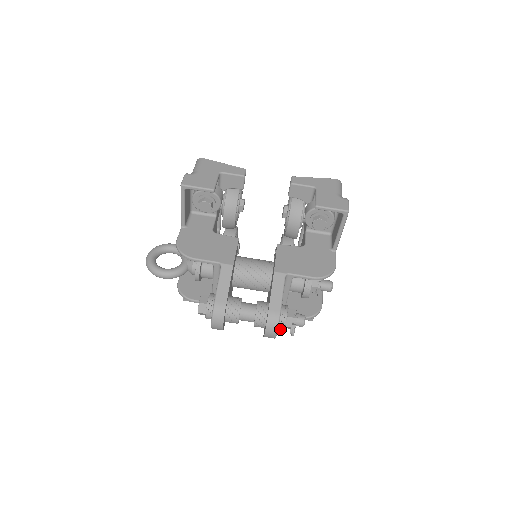
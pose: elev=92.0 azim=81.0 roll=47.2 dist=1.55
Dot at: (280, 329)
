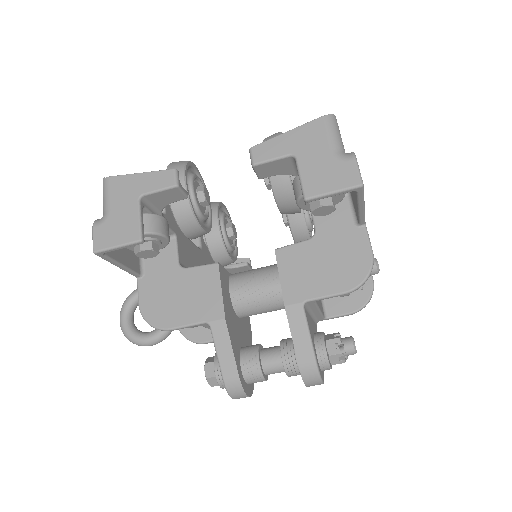
Dot at: occluded
